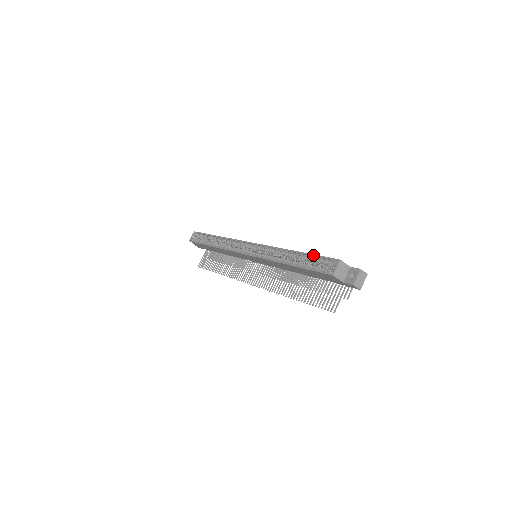
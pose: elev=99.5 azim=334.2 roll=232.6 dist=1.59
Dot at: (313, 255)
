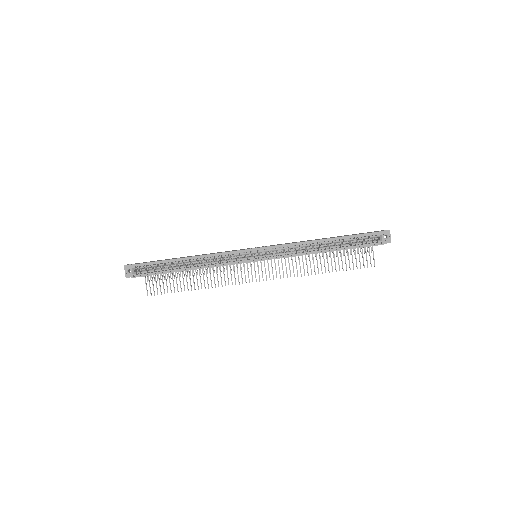
Dot at: (352, 236)
